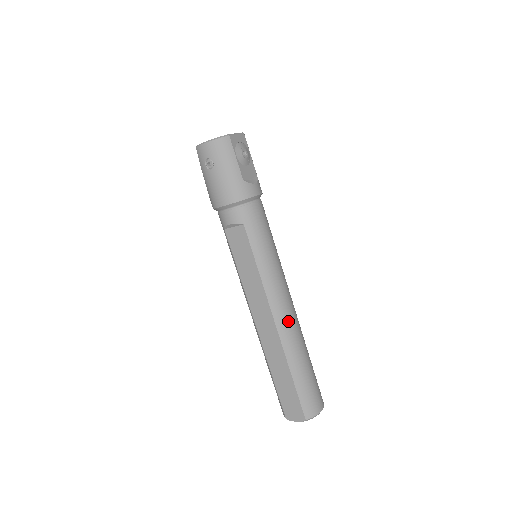
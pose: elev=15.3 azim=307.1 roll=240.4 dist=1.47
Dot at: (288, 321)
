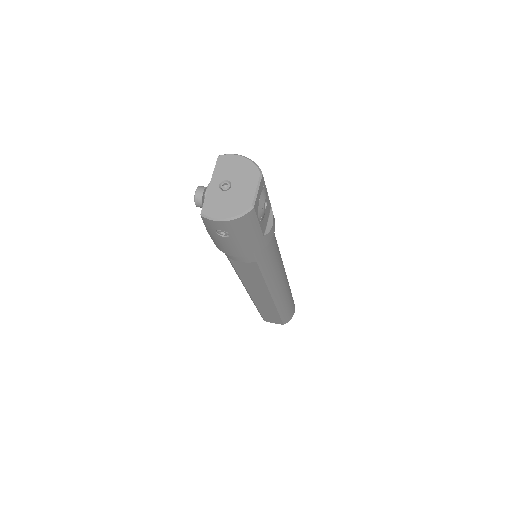
Dot at: (283, 292)
